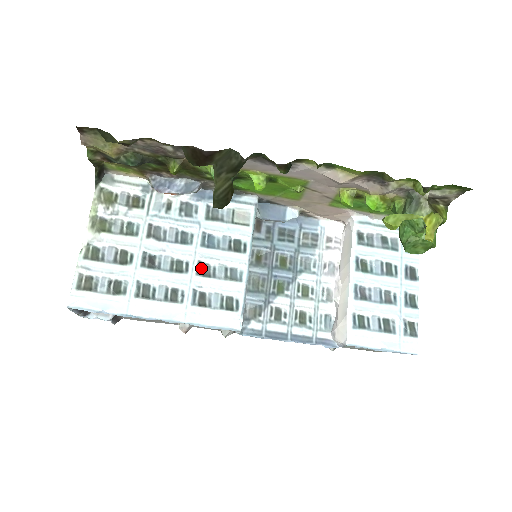
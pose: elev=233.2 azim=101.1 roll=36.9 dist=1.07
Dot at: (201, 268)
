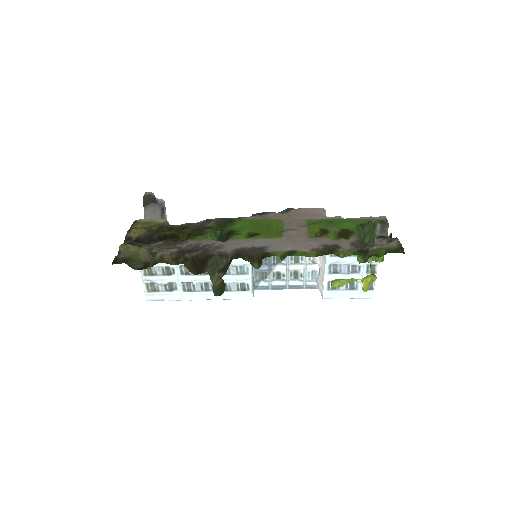
Dot at: occluded
